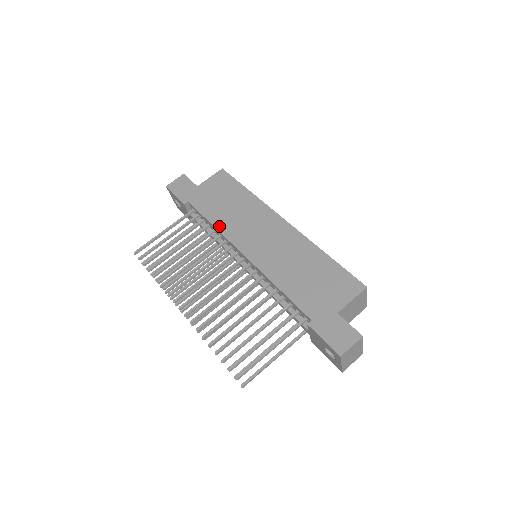
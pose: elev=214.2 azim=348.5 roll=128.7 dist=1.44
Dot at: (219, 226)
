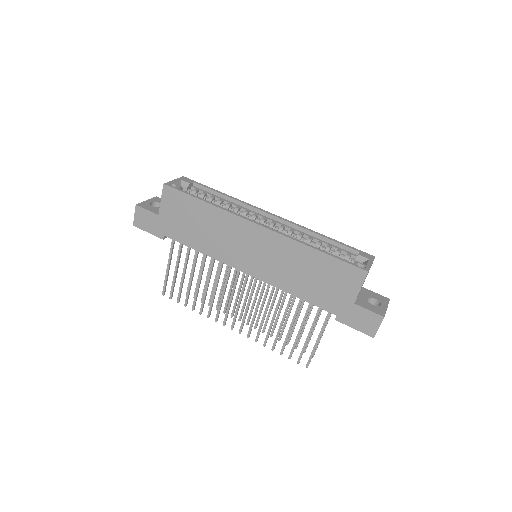
Dot at: (208, 253)
